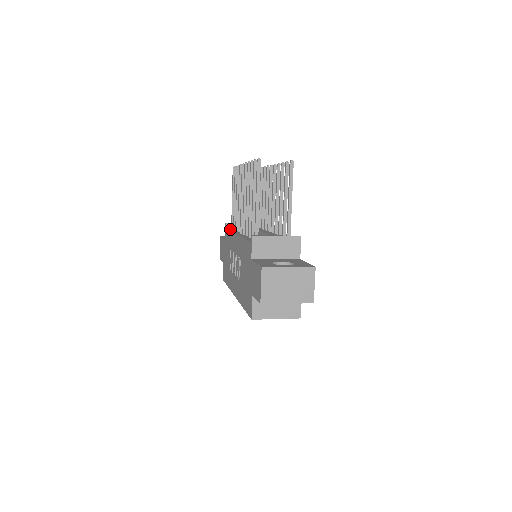
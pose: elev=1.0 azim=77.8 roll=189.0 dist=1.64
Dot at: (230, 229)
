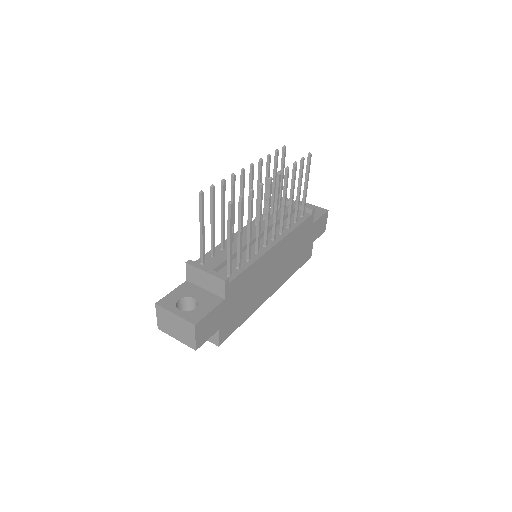
Dot at: occluded
